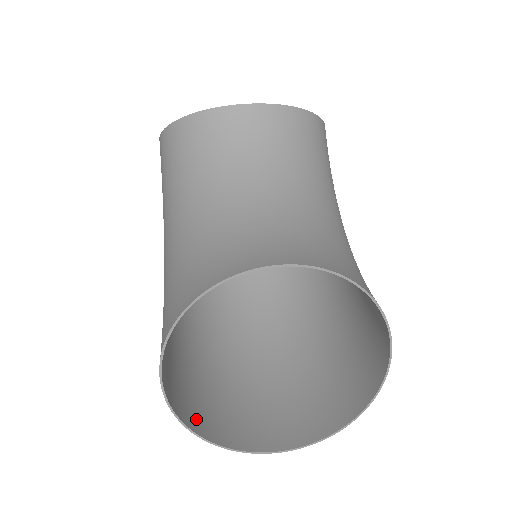
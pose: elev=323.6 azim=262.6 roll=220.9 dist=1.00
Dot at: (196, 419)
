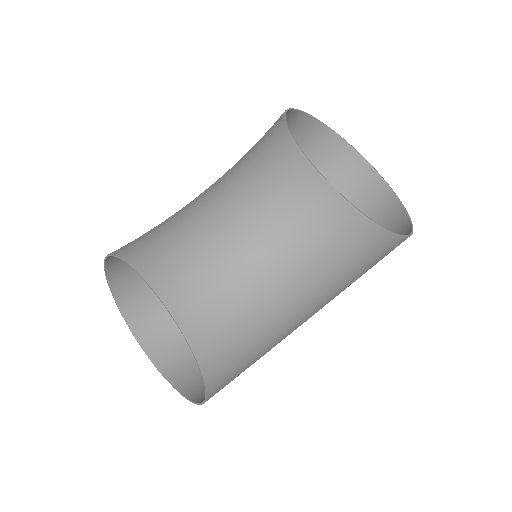
Dot at: (126, 293)
